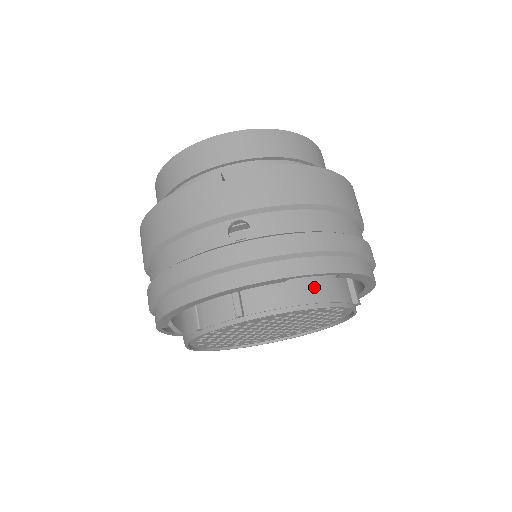
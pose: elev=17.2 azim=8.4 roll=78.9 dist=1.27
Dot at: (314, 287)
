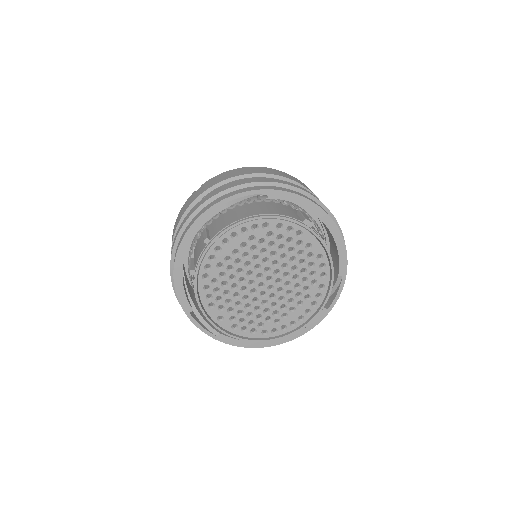
Dot at: (257, 211)
